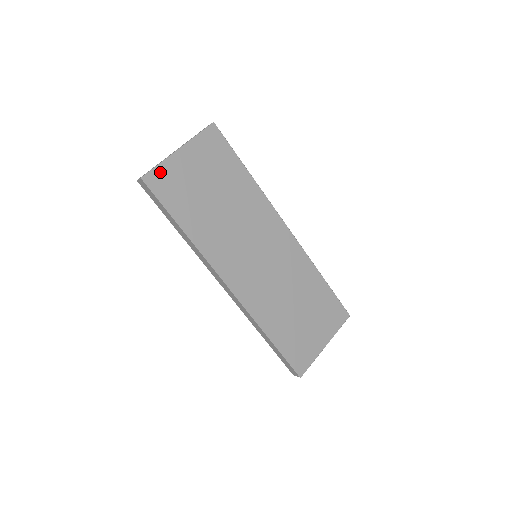
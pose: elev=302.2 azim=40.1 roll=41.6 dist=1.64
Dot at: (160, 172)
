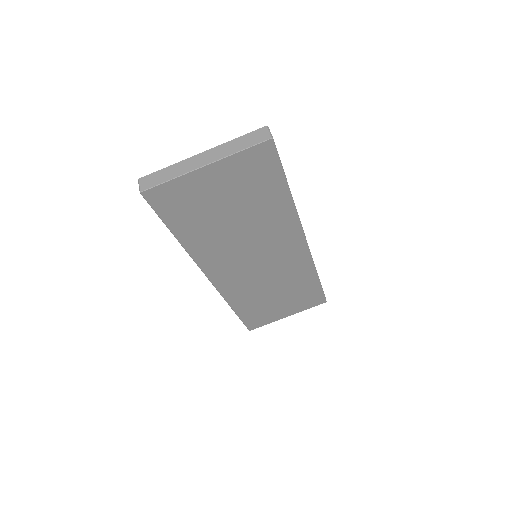
Dot at: (168, 188)
